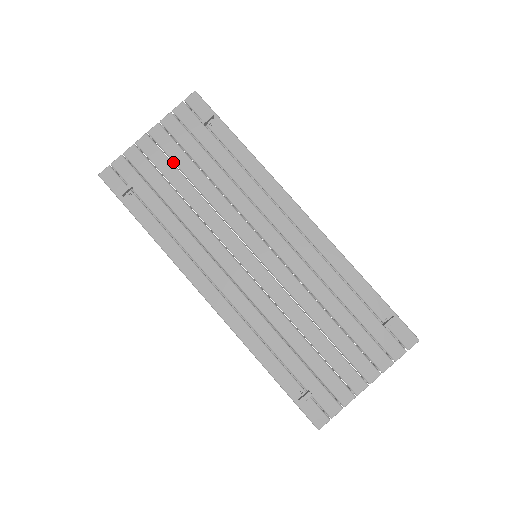
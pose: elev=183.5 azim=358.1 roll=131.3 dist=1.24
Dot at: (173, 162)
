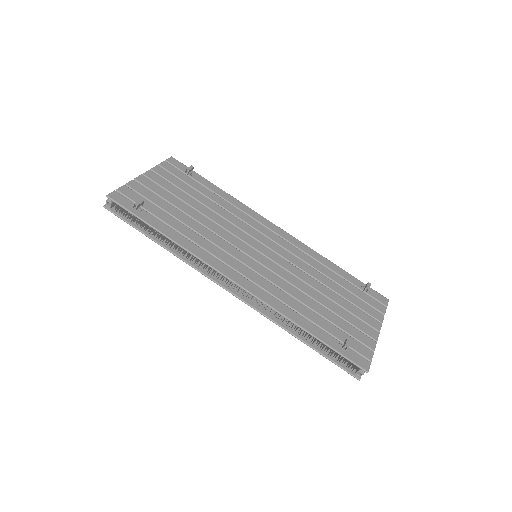
Dot at: occluded
